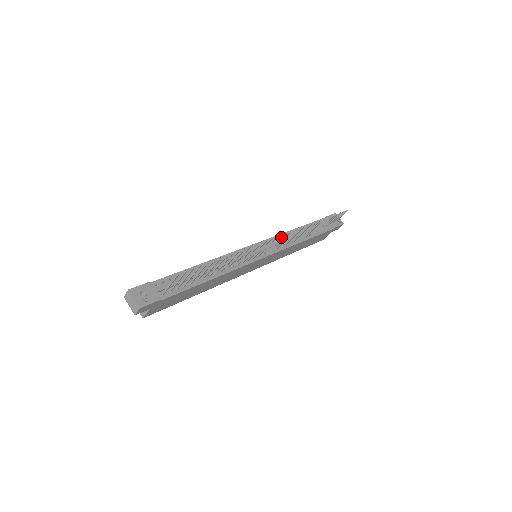
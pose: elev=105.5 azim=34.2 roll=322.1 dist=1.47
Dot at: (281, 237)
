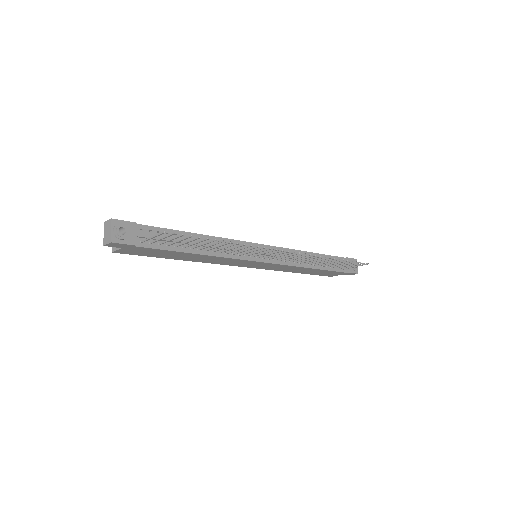
Dot at: (289, 253)
